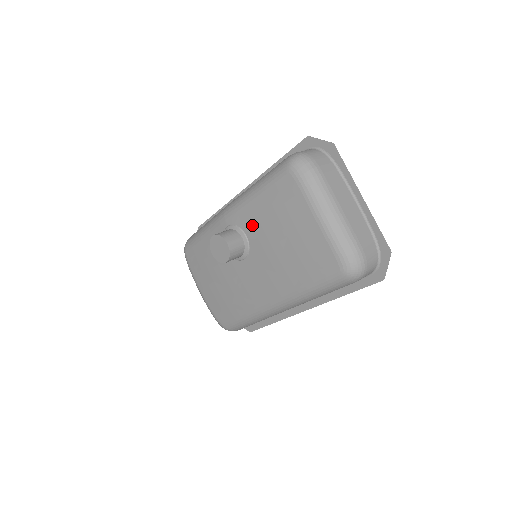
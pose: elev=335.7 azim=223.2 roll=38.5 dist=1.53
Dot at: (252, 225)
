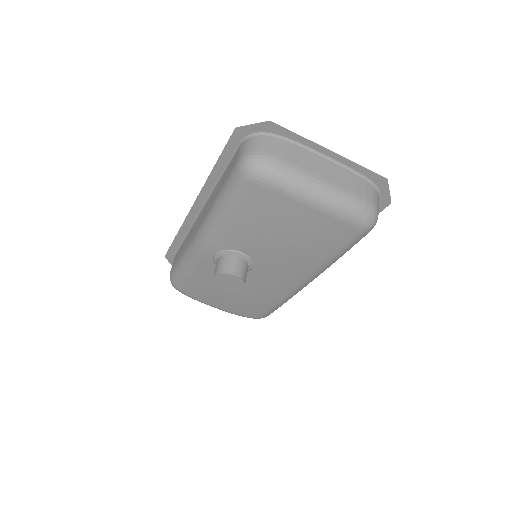
Dot at: (242, 242)
